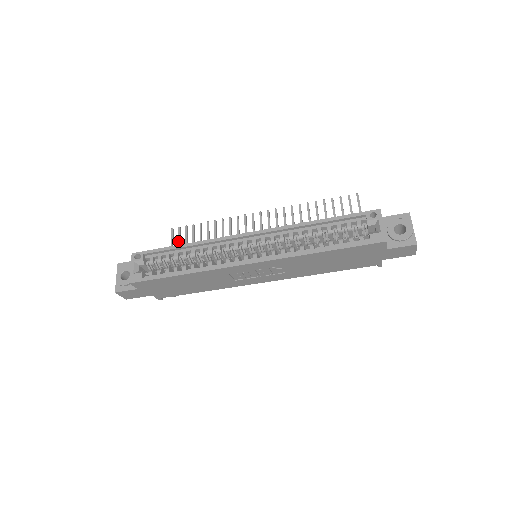
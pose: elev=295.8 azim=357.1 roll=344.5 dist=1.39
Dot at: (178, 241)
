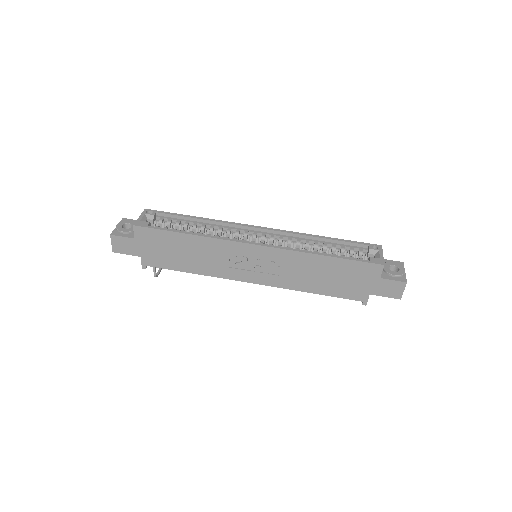
Dot at: occluded
